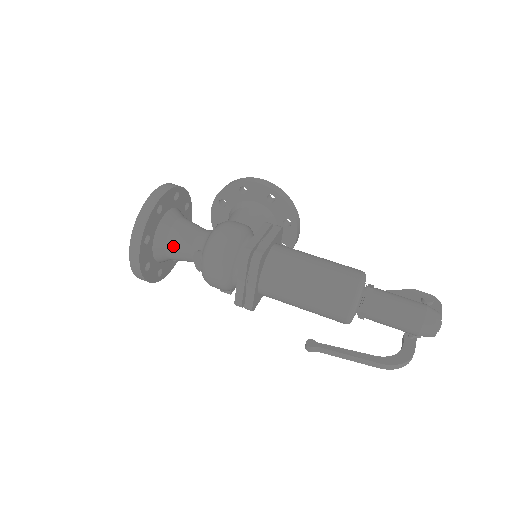
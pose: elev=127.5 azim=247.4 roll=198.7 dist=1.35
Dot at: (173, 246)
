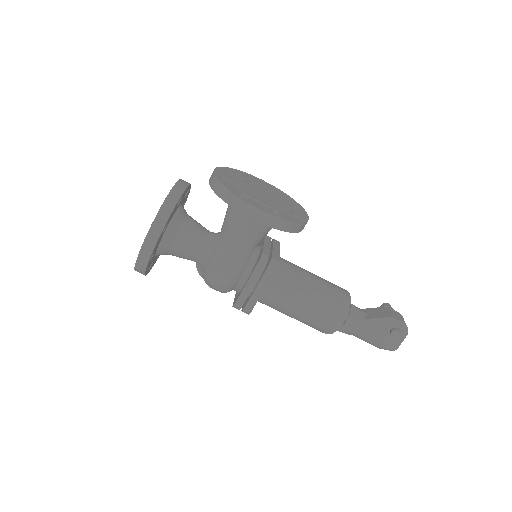
Dot at: occluded
